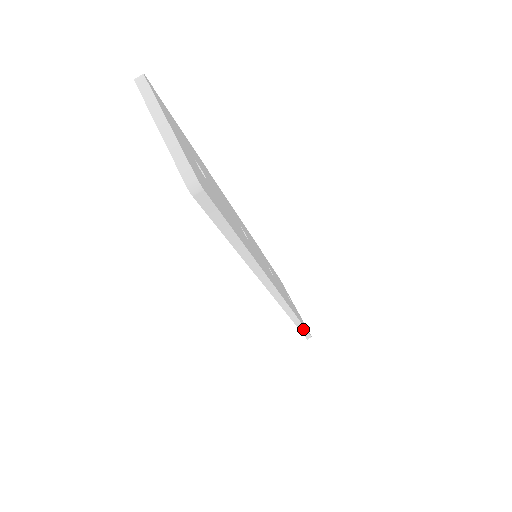
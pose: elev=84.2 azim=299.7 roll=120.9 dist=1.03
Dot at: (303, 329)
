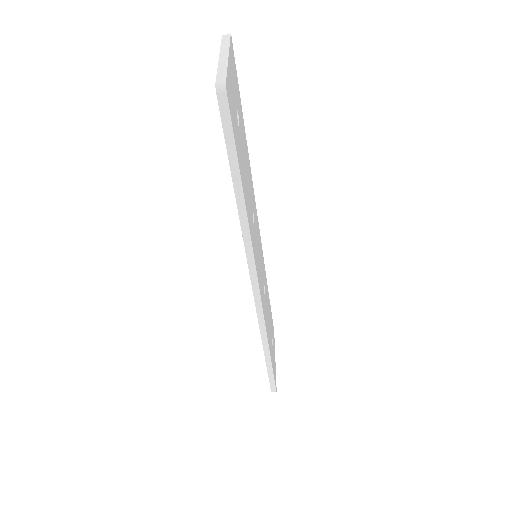
Dot at: (270, 369)
